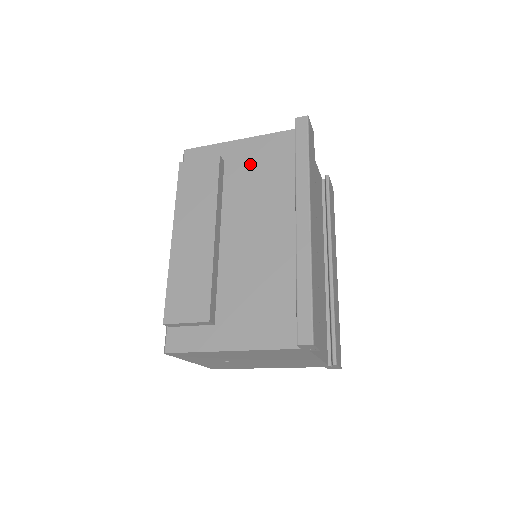
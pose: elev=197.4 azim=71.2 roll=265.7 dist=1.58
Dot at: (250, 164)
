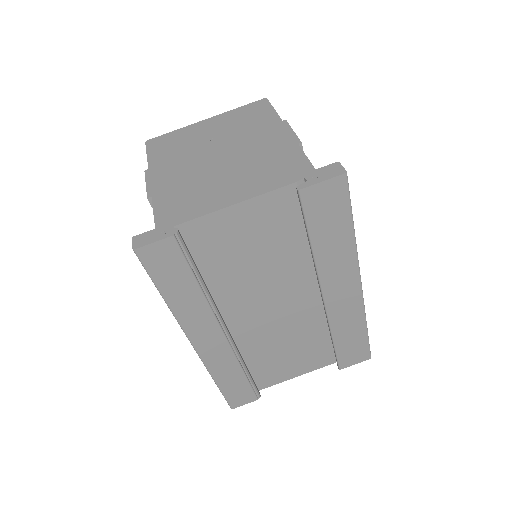
Dot at: occluded
